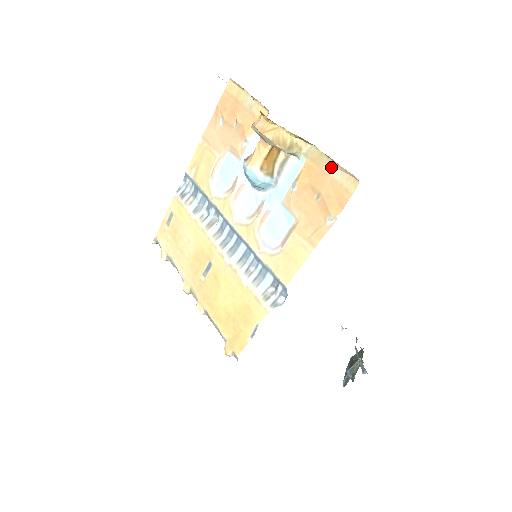
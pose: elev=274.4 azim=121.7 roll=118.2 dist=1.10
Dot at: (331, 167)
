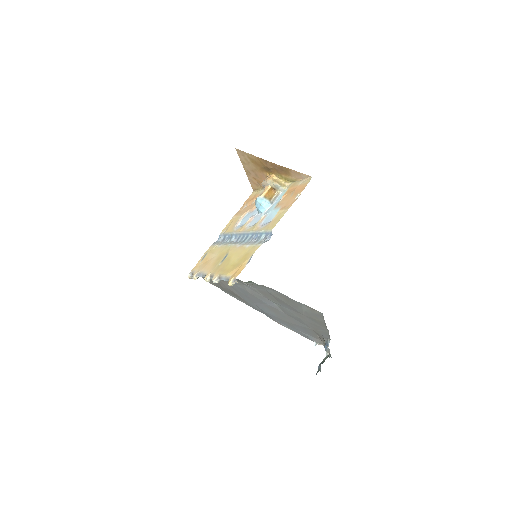
Dot at: (299, 182)
